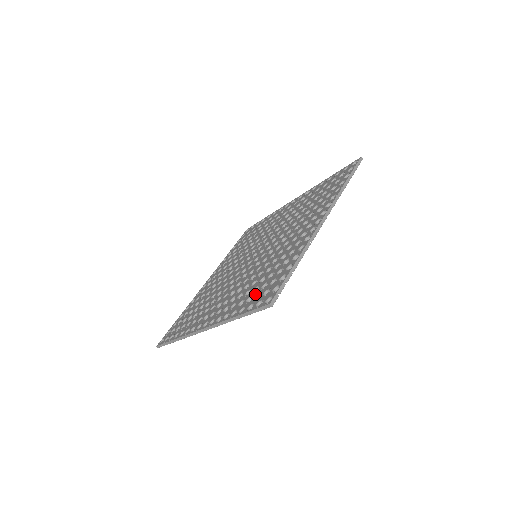
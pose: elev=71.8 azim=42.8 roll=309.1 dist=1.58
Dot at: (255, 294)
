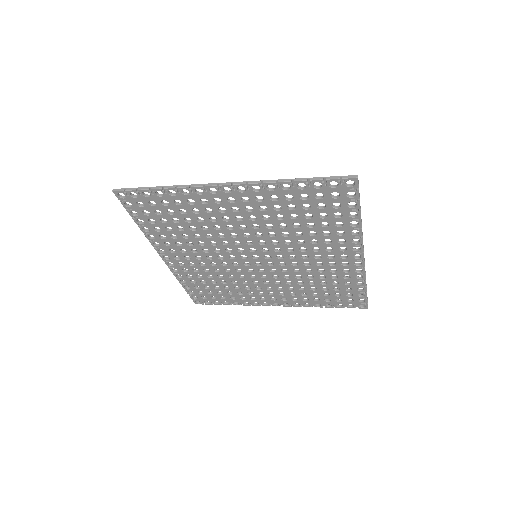
Dot at: (312, 197)
